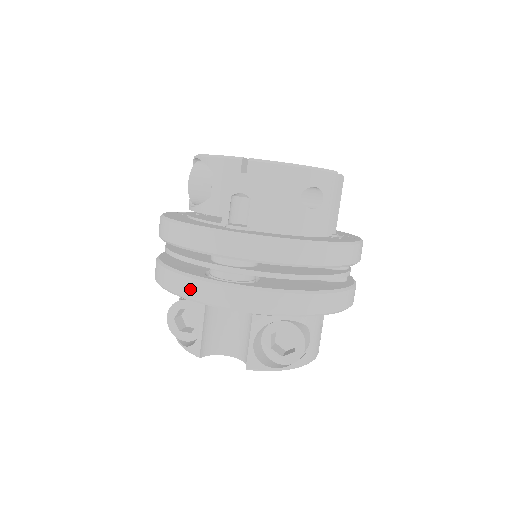
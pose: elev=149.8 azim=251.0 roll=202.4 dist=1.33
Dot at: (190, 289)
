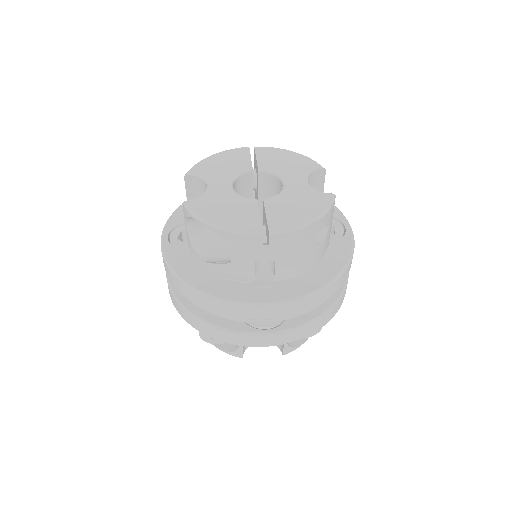
Dot at: (239, 341)
